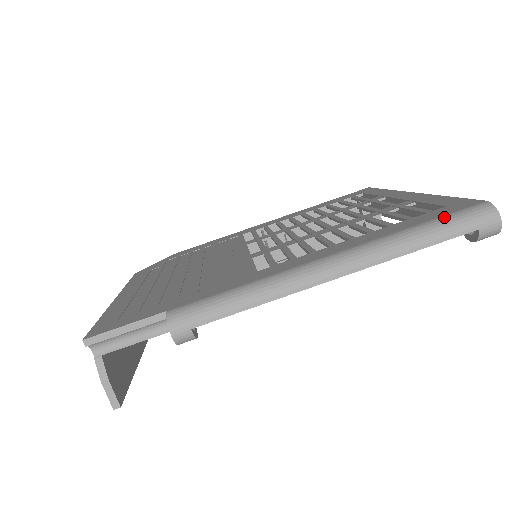
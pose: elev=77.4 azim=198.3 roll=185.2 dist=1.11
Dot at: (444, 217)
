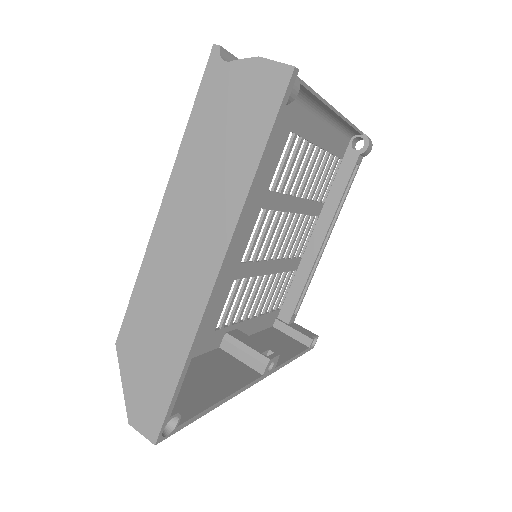
Dot at: (345, 134)
